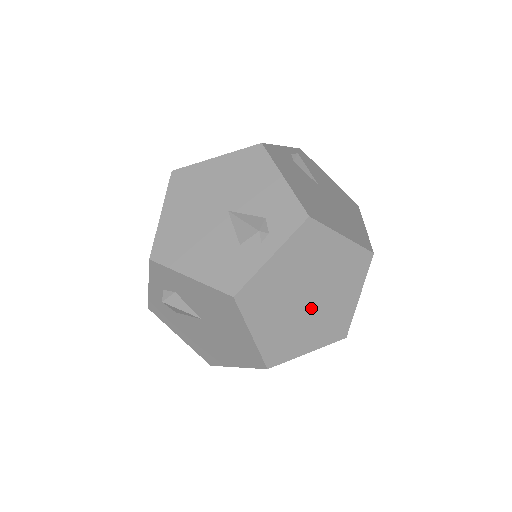
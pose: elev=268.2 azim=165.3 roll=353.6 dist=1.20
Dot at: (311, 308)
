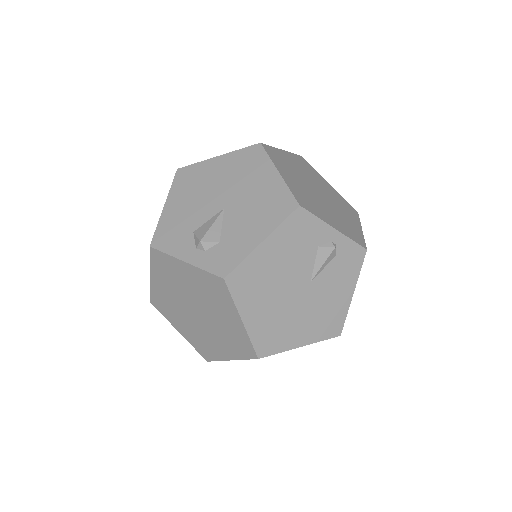
Dot at: (194, 317)
